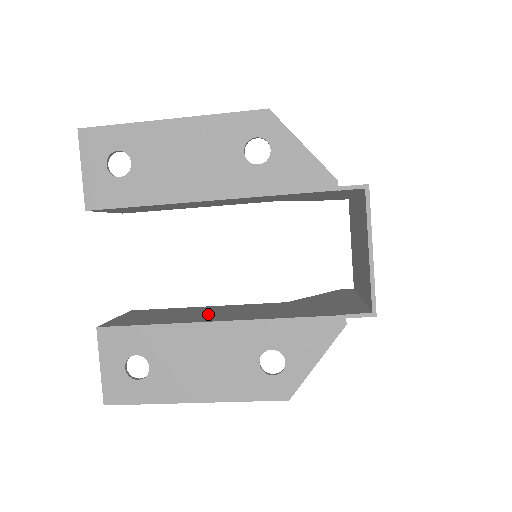
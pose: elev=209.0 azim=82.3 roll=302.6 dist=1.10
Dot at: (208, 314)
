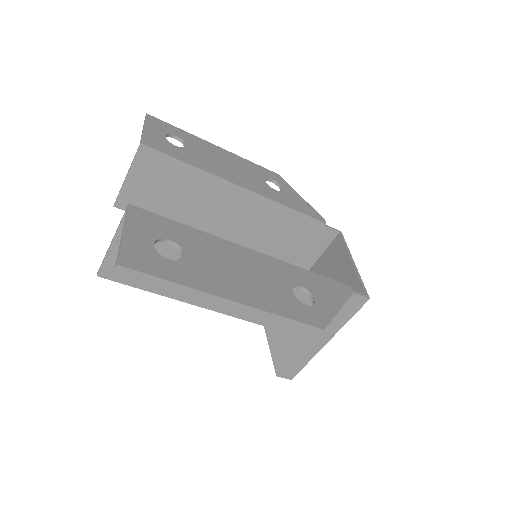
Dot at: occluded
